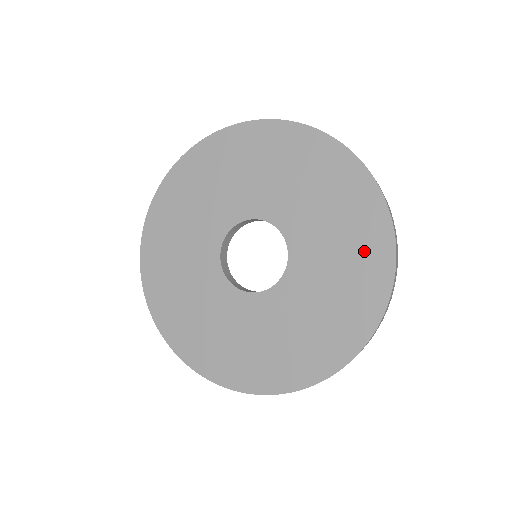
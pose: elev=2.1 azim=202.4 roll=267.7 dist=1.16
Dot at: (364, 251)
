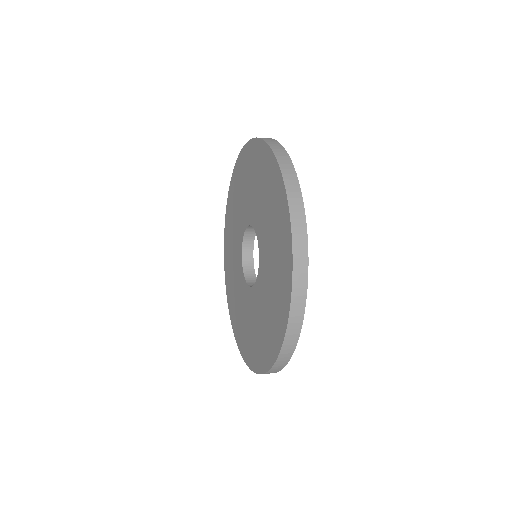
Dot at: (273, 327)
